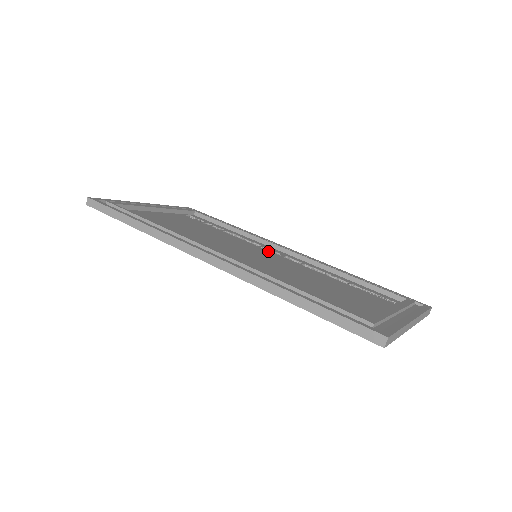
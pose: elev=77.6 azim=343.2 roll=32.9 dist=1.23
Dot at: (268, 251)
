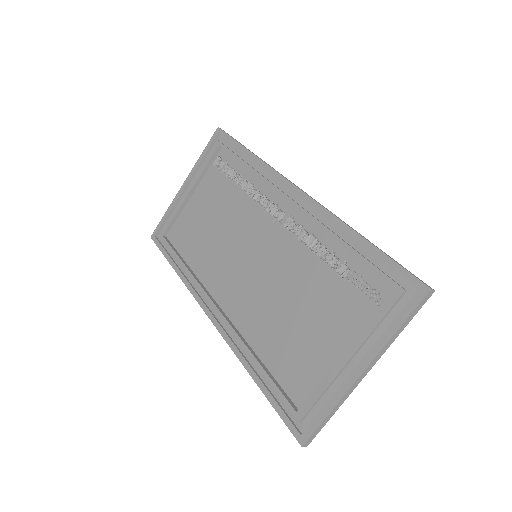
Dot at: (271, 221)
